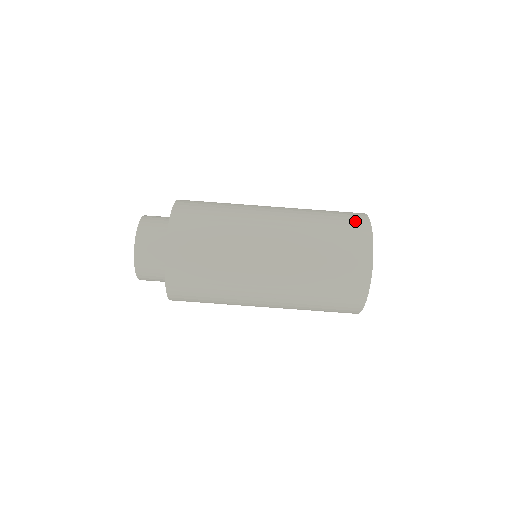
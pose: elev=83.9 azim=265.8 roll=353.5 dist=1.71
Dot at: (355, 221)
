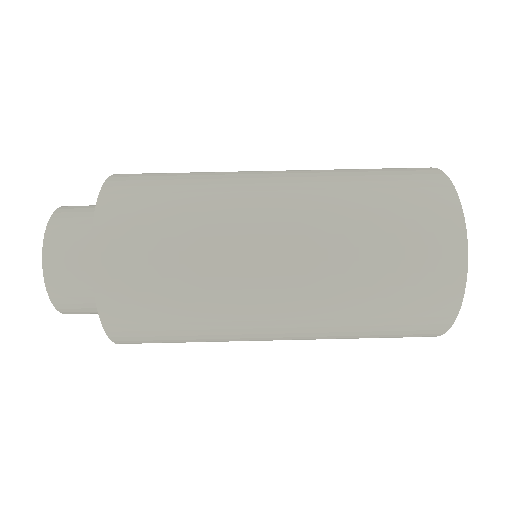
Dot at: (419, 174)
